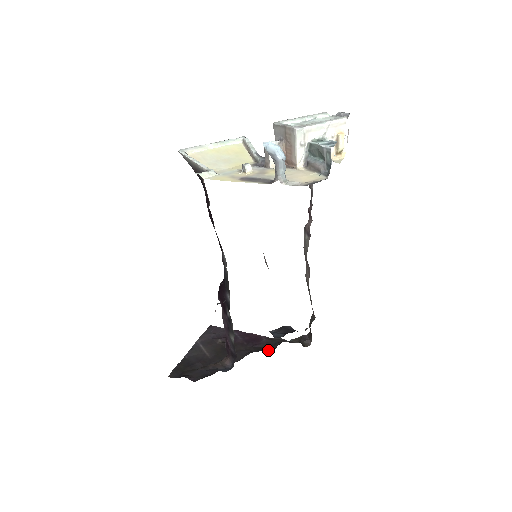
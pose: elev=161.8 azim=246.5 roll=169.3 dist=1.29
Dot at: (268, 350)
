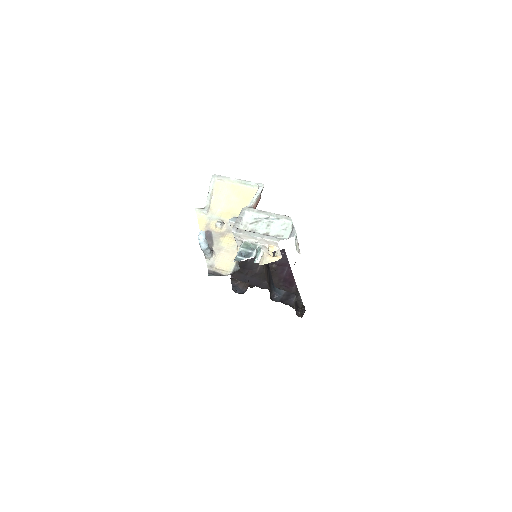
Dot at: occluded
